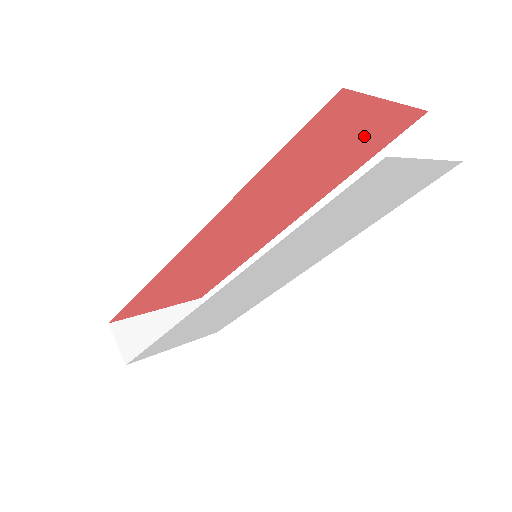
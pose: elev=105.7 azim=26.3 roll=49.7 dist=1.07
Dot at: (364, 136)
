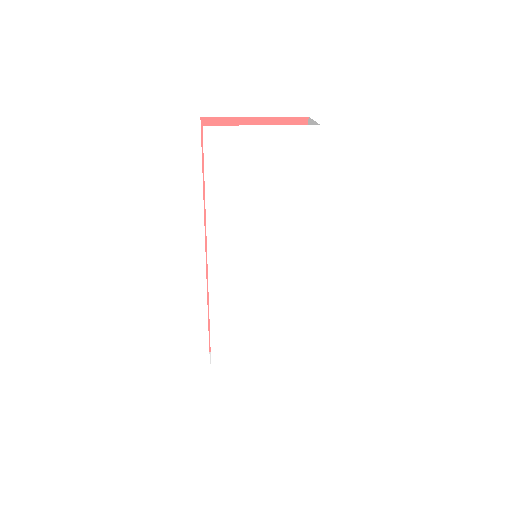
Dot at: occluded
